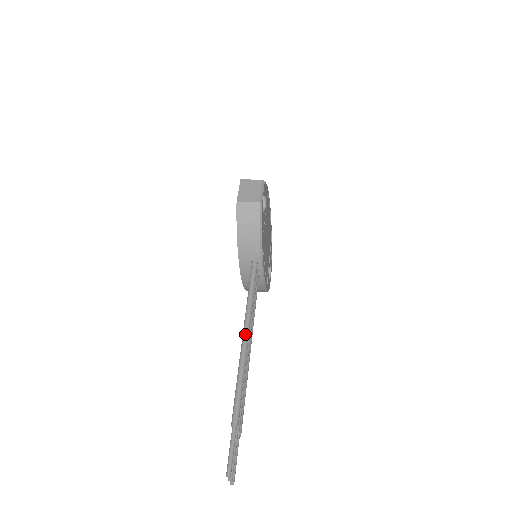
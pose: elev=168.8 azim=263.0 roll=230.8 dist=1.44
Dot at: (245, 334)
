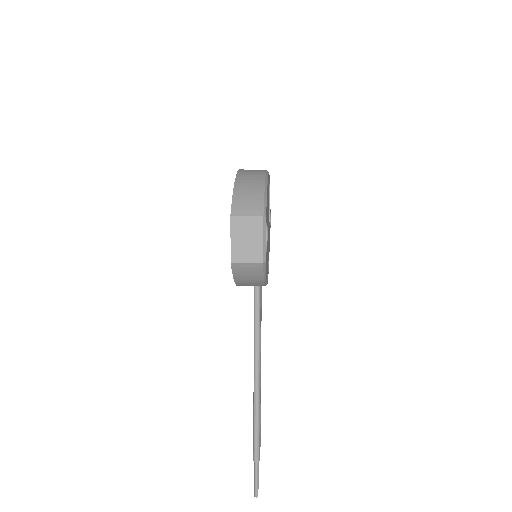
Dot at: (256, 379)
